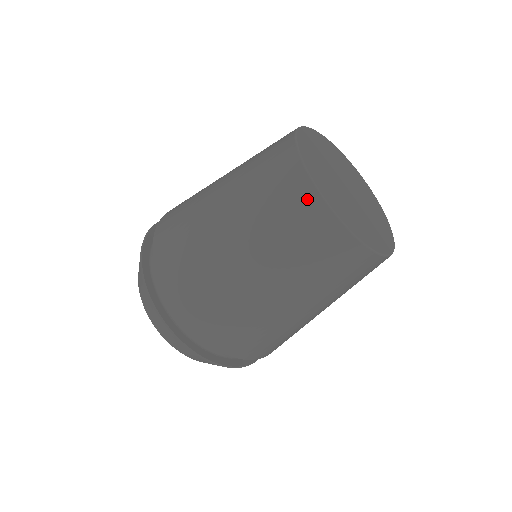
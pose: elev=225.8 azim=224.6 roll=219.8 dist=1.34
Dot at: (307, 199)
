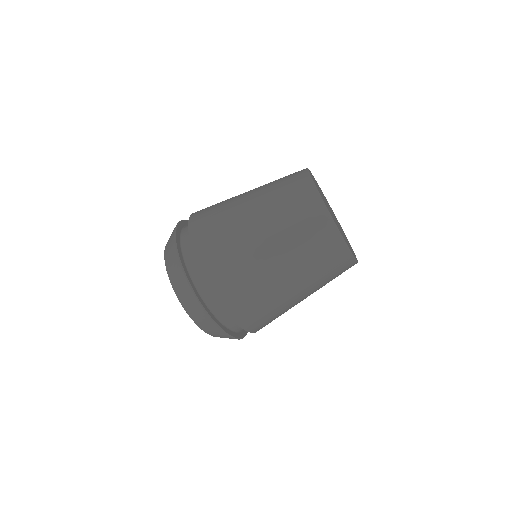
Dot at: (328, 230)
